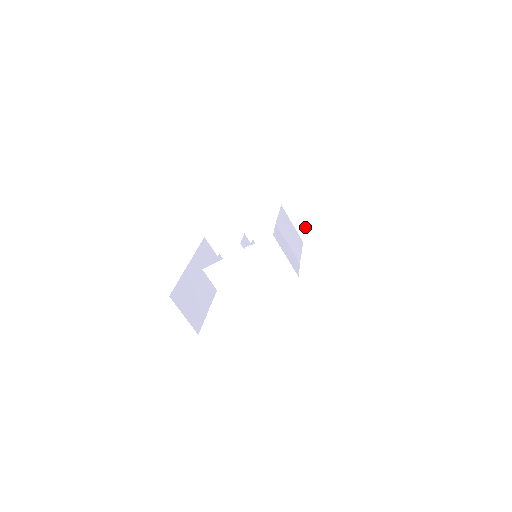
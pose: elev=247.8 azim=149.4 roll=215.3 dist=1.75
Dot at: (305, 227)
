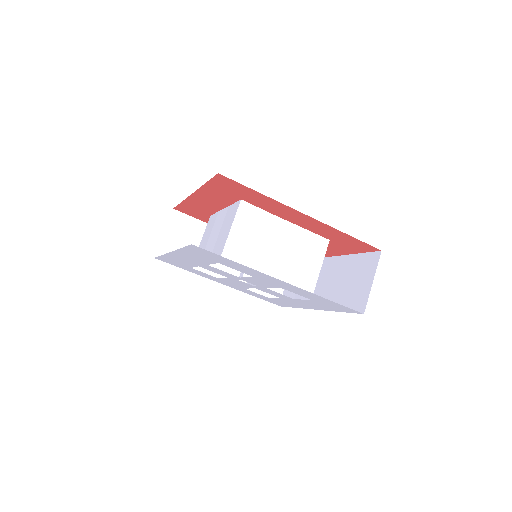
Dot at: (346, 306)
